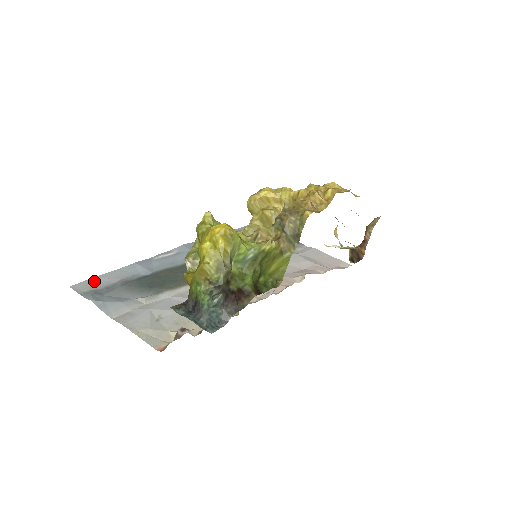
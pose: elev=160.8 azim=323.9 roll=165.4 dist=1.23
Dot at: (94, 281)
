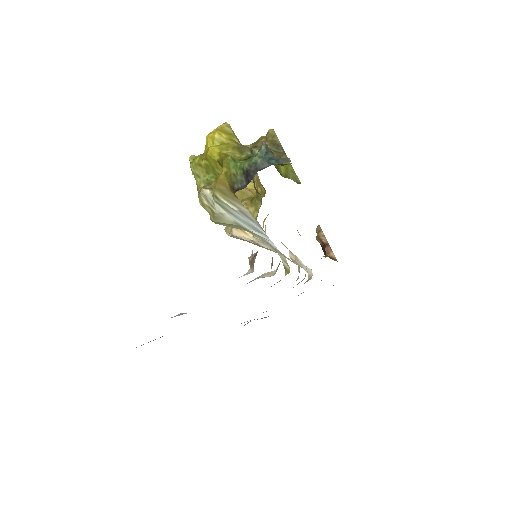
Dot at: occluded
